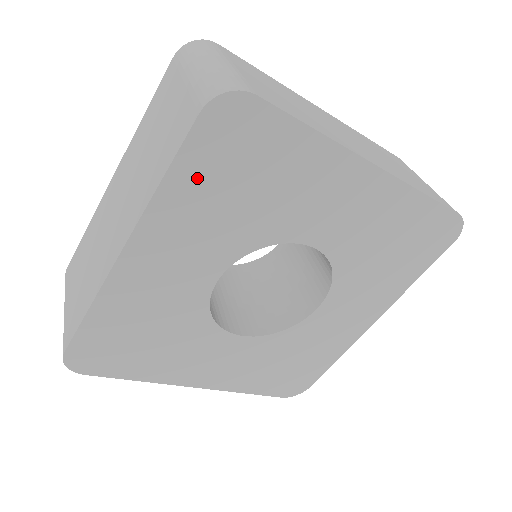
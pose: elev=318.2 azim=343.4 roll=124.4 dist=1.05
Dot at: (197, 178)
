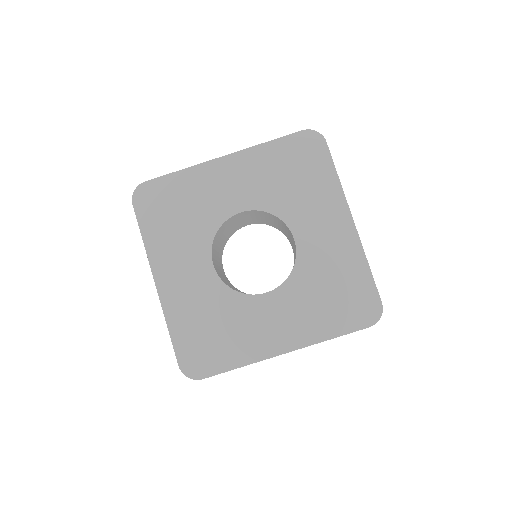
Dot at: (279, 153)
